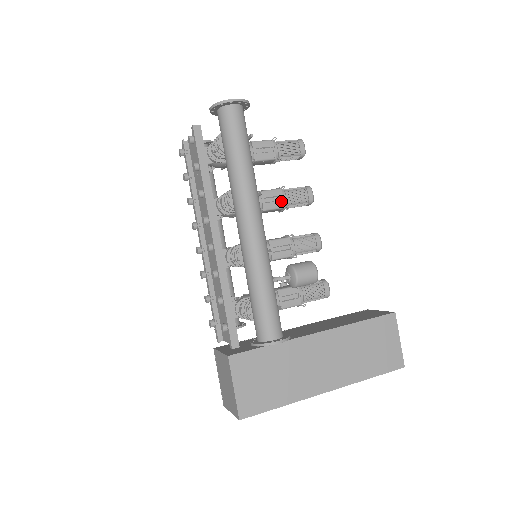
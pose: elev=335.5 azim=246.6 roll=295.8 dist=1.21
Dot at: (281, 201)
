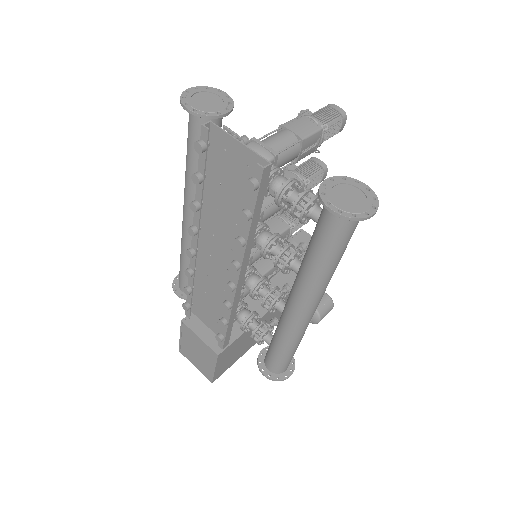
Dot at: occluded
